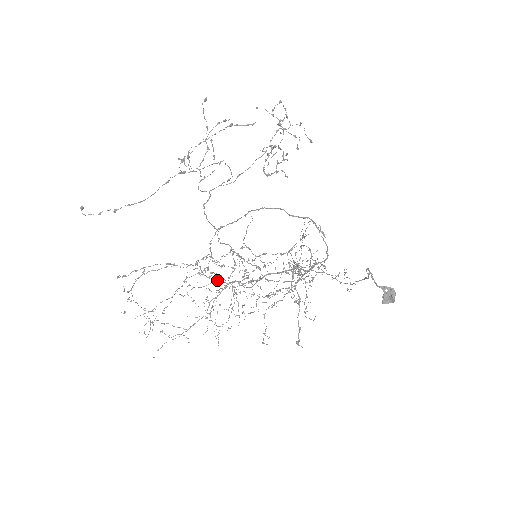
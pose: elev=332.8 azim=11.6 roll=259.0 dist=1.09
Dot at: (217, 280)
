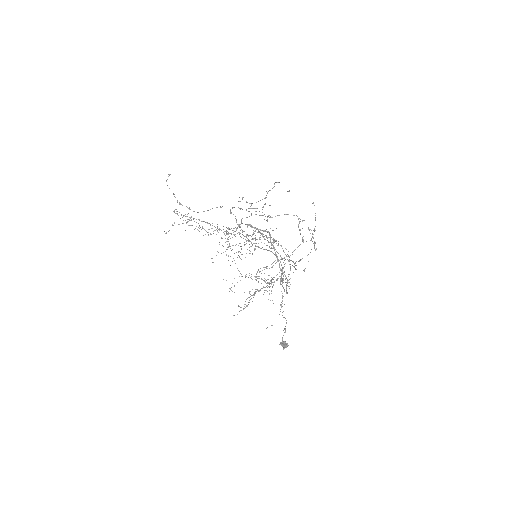
Dot at: occluded
